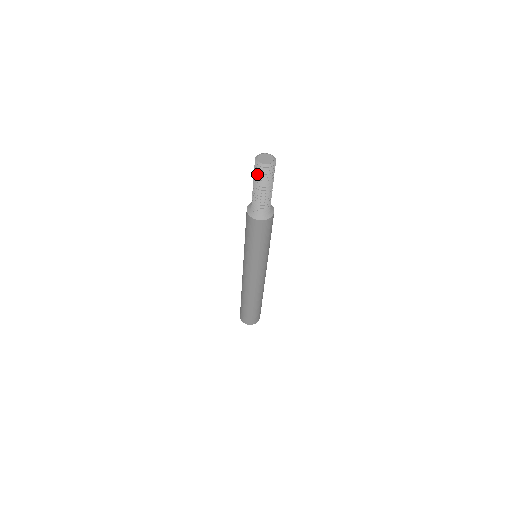
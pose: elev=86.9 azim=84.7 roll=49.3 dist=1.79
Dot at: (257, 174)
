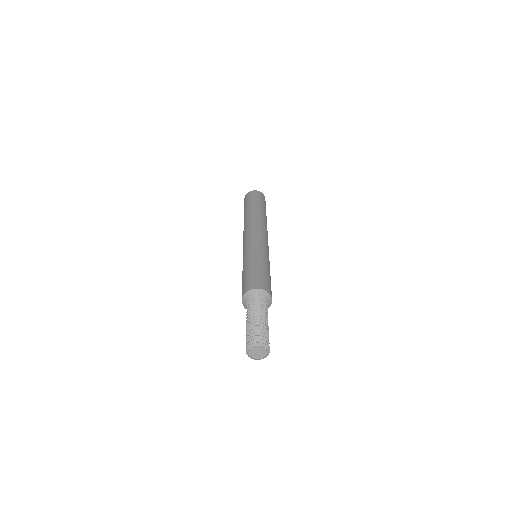
Dot at: occluded
